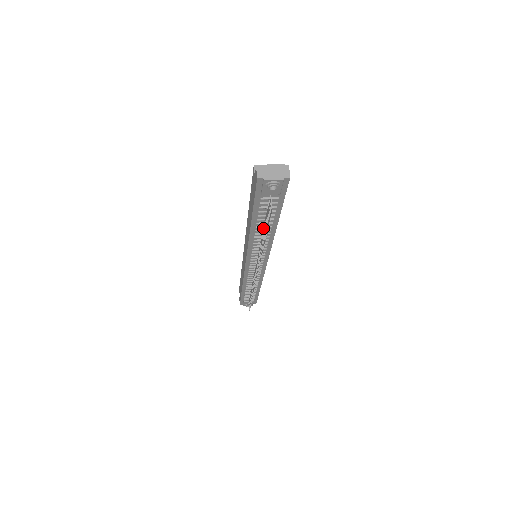
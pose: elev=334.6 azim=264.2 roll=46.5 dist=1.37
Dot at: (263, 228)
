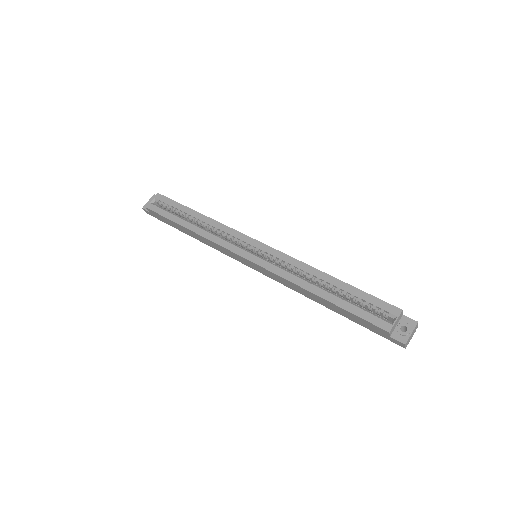
Dot at: occluded
